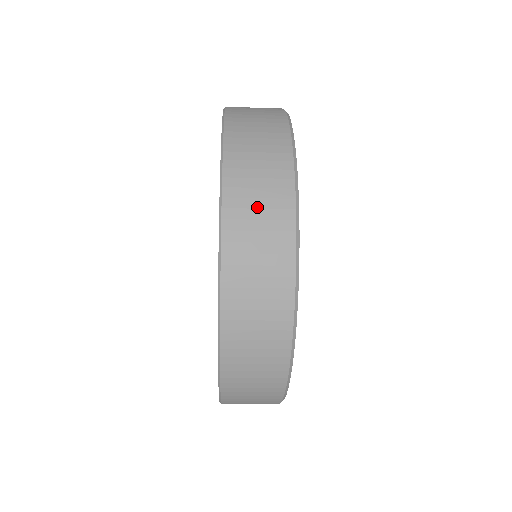
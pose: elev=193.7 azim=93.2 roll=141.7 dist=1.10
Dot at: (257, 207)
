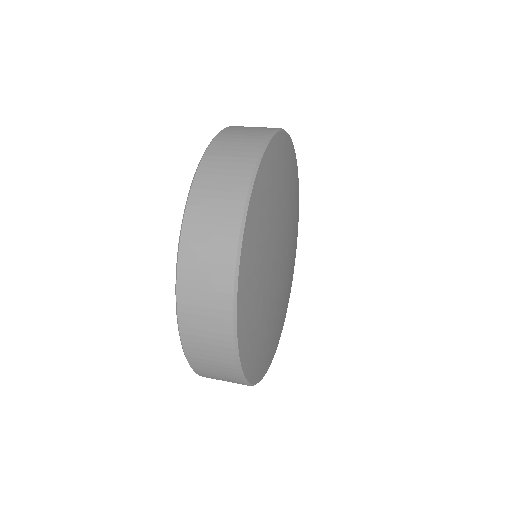
Dot at: (218, 189)
